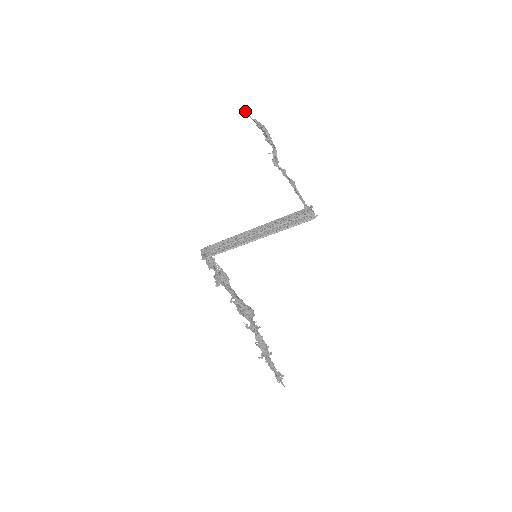
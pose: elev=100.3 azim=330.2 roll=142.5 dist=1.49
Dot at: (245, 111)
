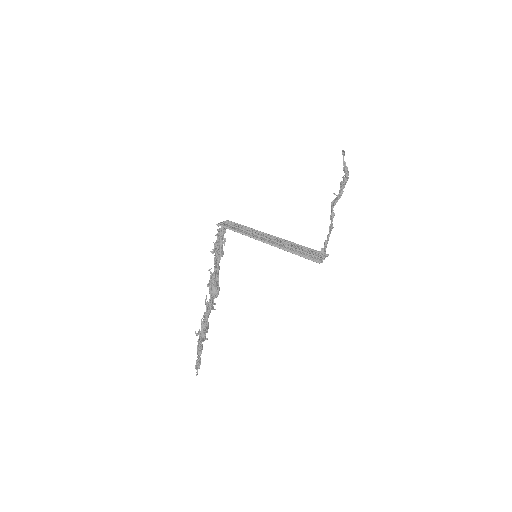
Dot at: (343, 150)
